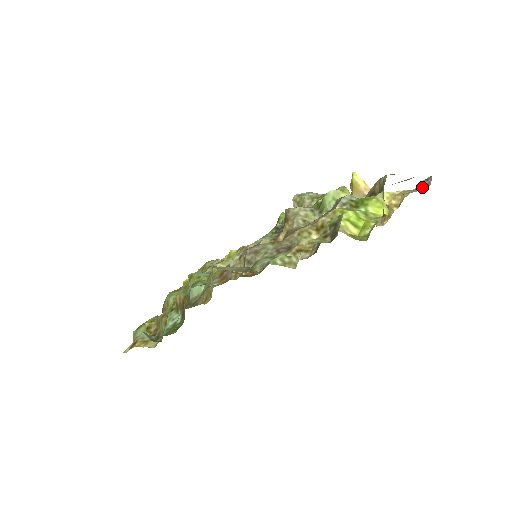
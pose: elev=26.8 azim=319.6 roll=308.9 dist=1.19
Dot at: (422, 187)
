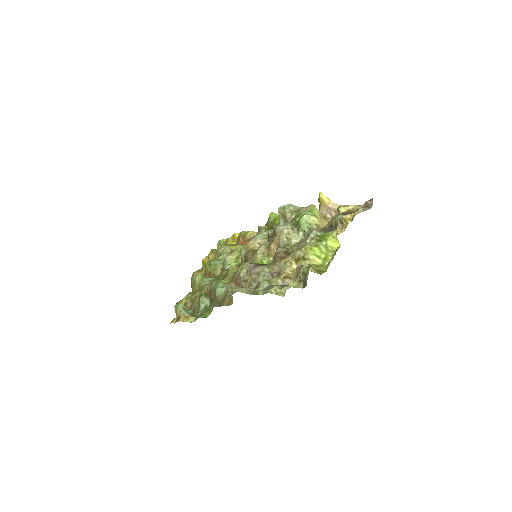
Dot at: (367, 206)
